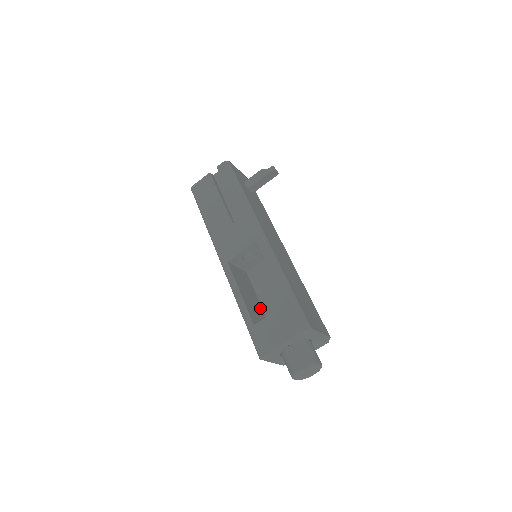
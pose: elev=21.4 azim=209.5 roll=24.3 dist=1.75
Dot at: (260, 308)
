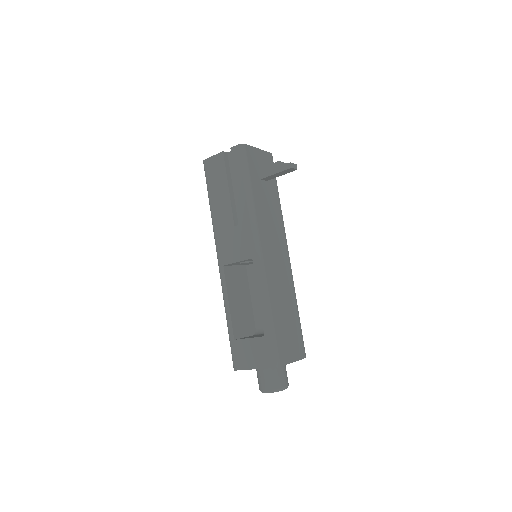
Dot at: (250, 309)
